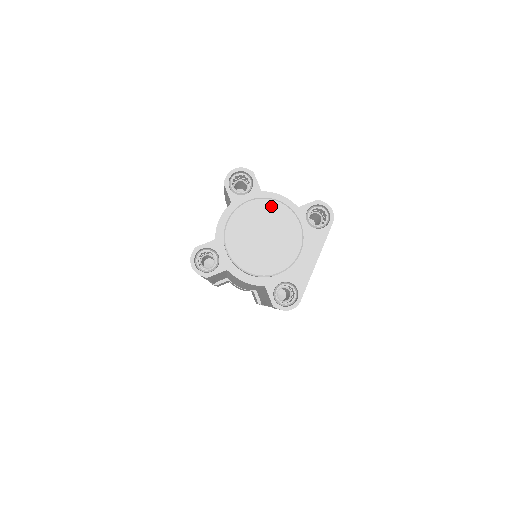
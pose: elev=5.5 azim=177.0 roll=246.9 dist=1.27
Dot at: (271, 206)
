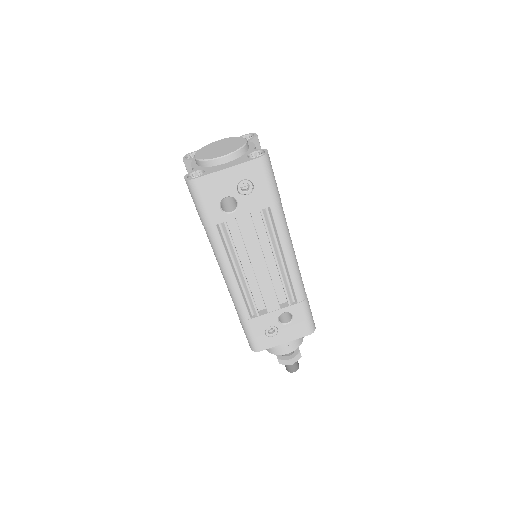
Dot at: (241, 140)
